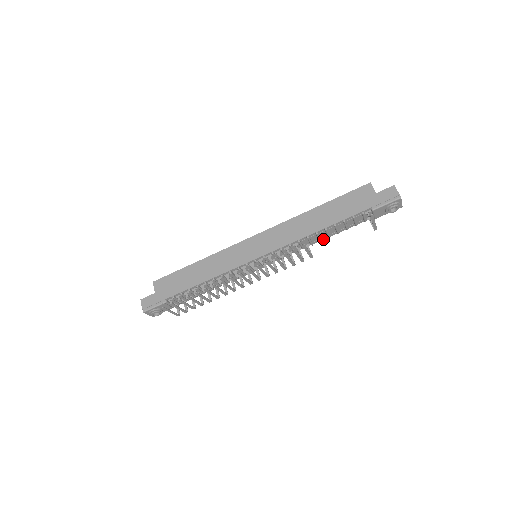
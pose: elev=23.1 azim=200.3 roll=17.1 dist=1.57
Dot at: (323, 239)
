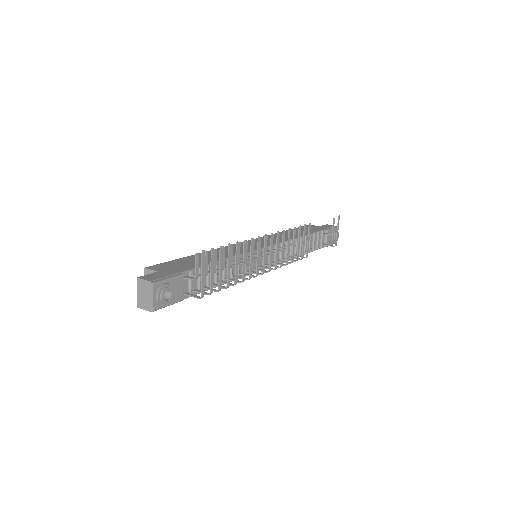
Dot at: occluded
